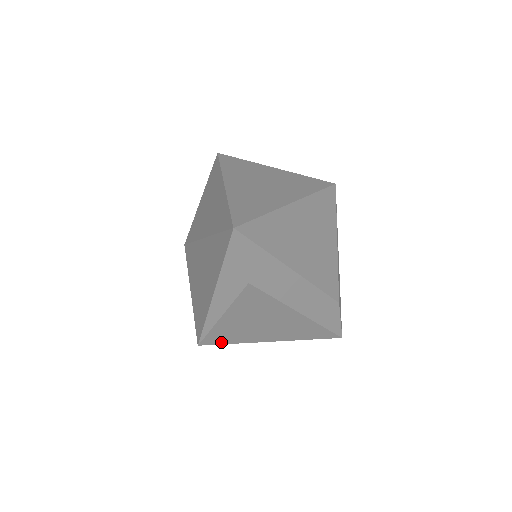
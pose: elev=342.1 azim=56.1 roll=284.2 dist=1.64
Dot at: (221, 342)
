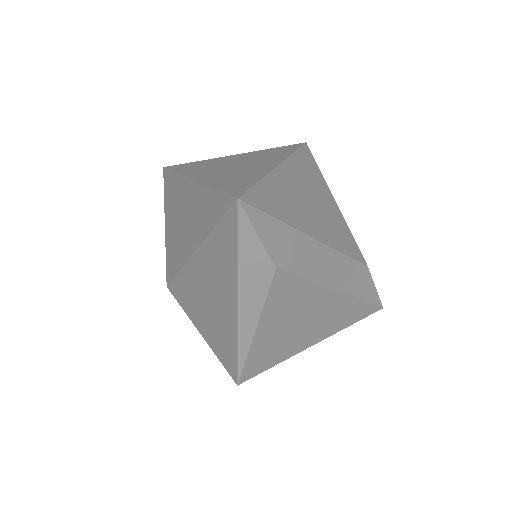
Dot at: (262, 369)
